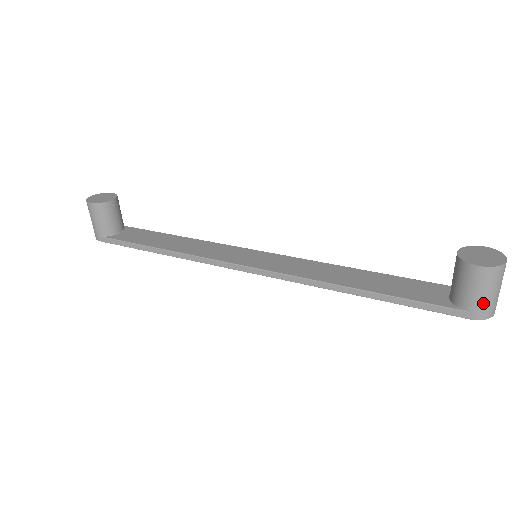
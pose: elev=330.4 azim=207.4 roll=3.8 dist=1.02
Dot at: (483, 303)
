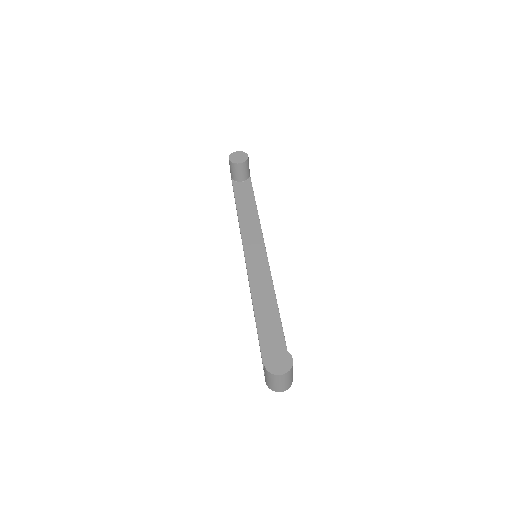
Dot at: (267, 381)
